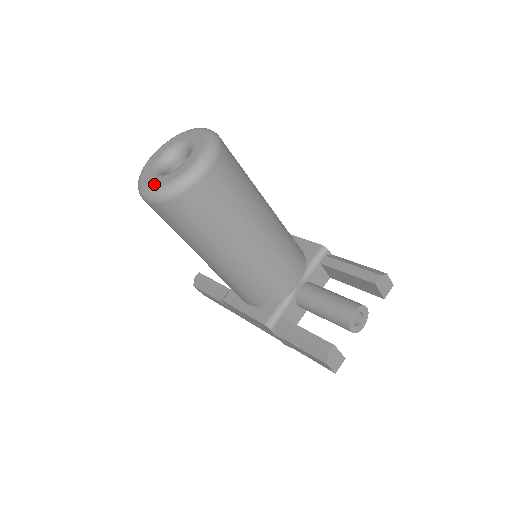
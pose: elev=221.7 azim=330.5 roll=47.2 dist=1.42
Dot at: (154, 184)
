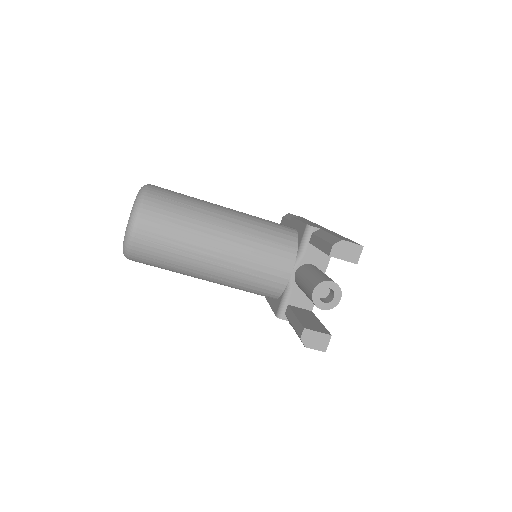
Dot at: occluded
